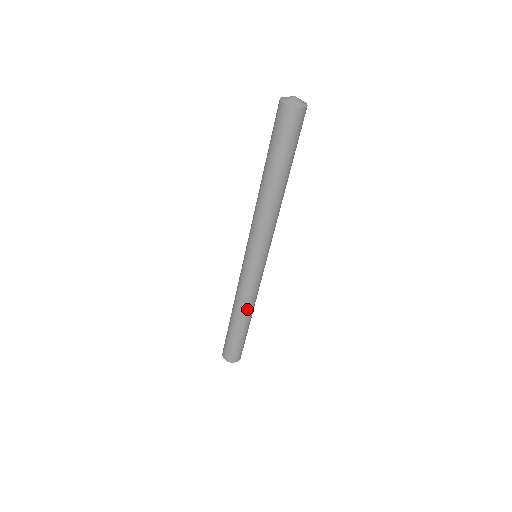
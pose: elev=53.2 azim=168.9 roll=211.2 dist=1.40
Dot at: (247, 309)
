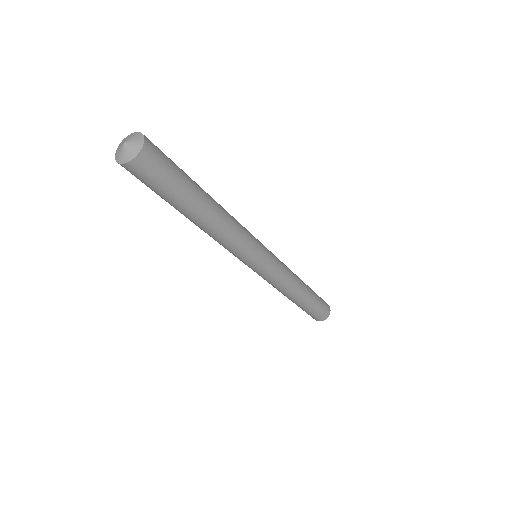
Dot at: (289, 293)
